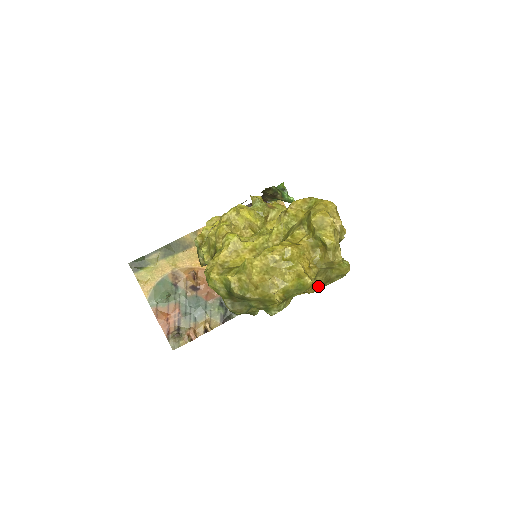
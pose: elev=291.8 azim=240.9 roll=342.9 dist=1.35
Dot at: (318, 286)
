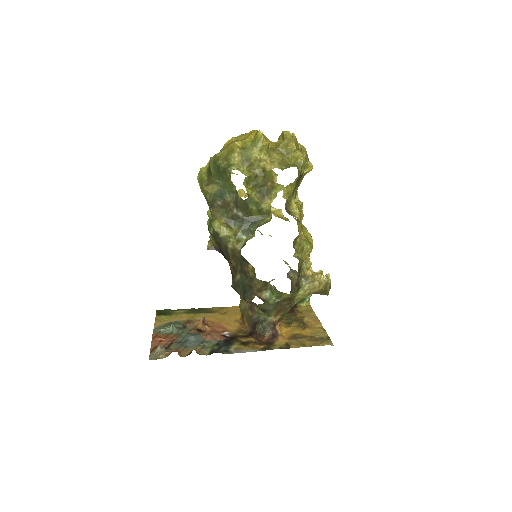
Dot at: (275, 164)
